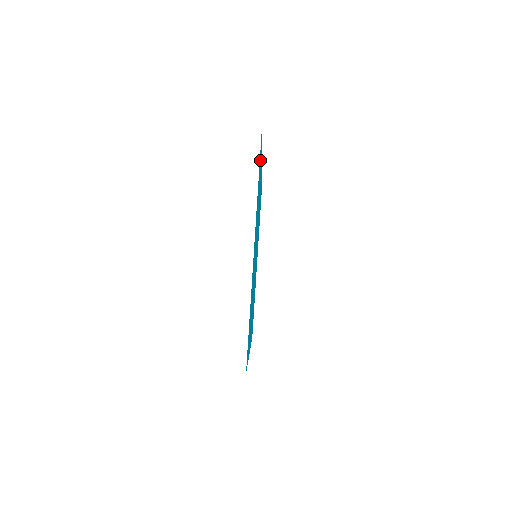
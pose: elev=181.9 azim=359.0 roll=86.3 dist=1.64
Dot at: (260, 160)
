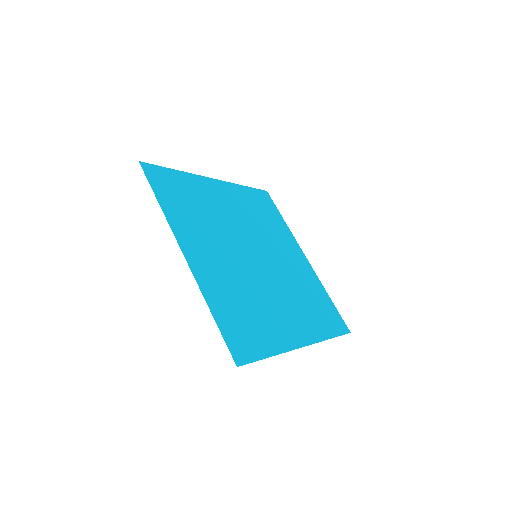
Dot at: (167, 181)
